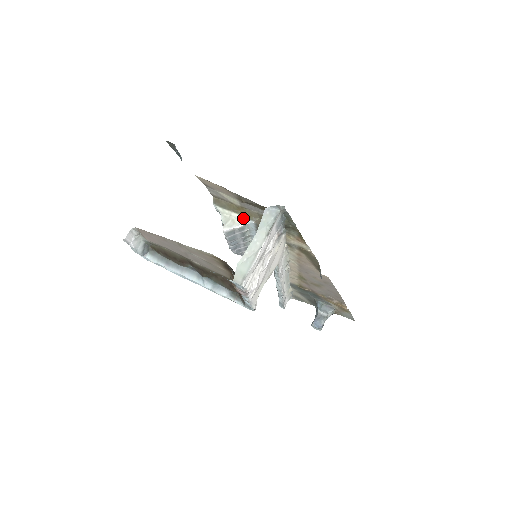
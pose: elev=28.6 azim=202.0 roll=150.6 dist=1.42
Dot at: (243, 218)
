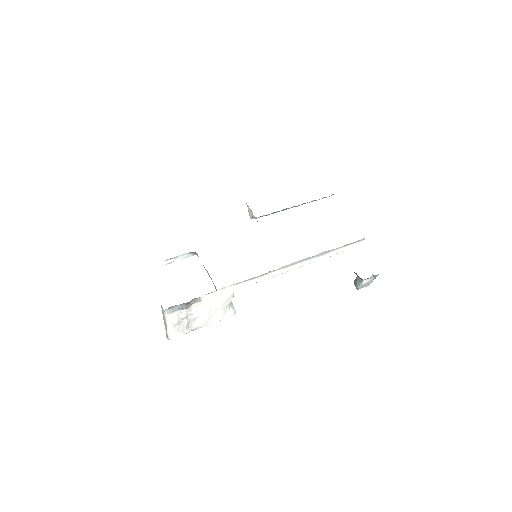
Dot at: occluded
